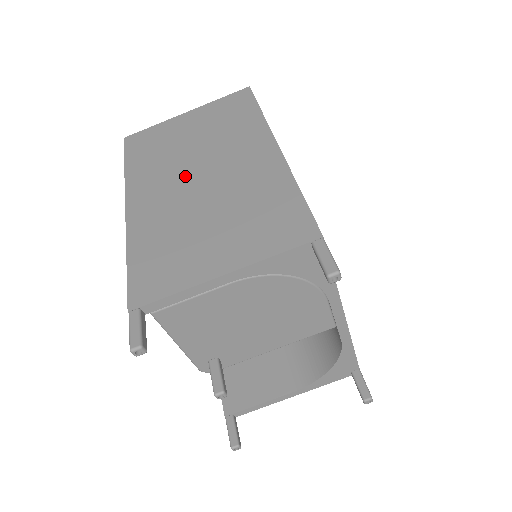
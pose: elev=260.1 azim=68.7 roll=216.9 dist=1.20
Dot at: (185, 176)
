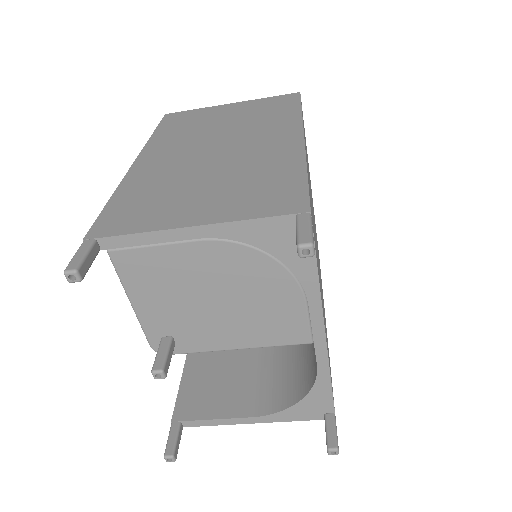
Dot at: (202, 146)
